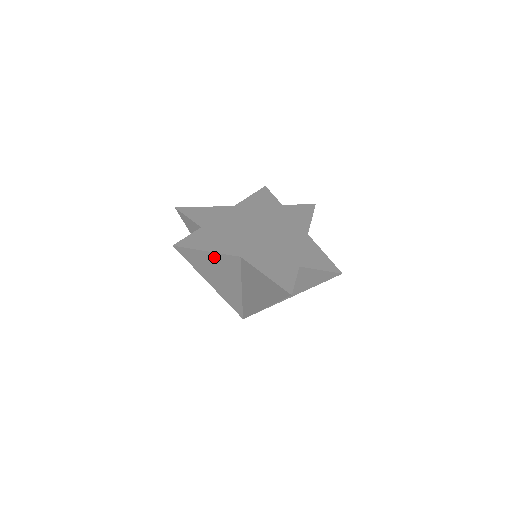
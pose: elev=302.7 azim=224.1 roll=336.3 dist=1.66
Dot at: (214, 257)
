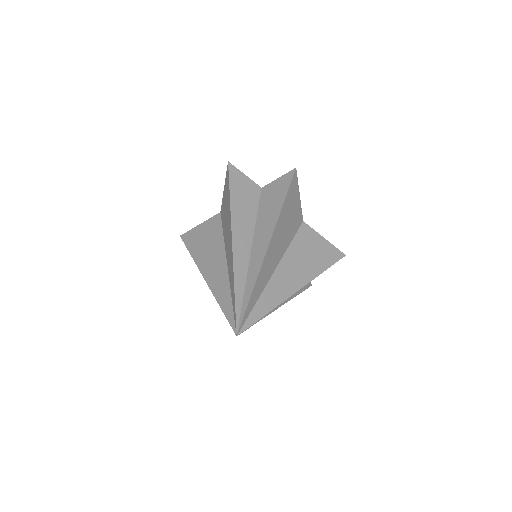
Dot at: (204, 229)
